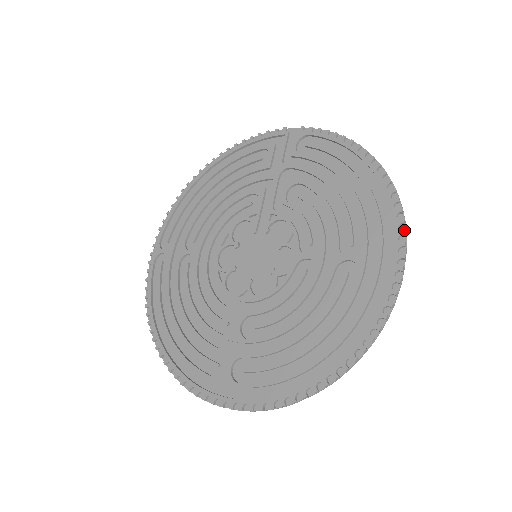
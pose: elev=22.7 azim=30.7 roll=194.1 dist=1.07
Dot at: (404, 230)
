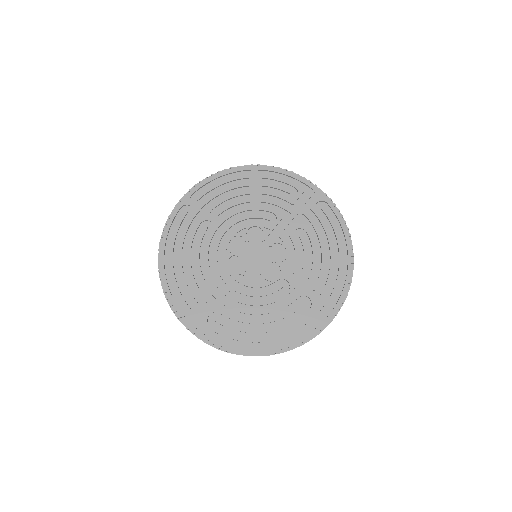
Dot at: (344, 301)
